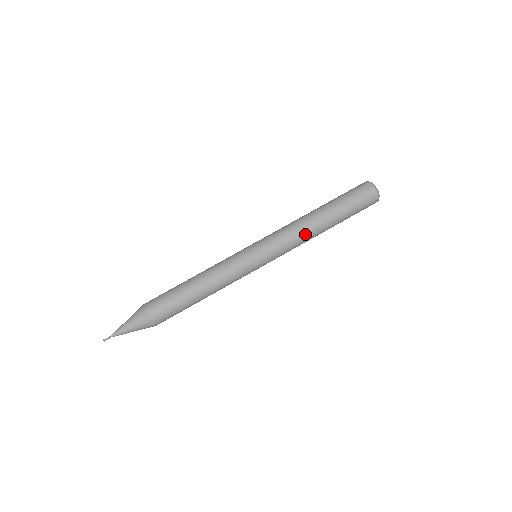
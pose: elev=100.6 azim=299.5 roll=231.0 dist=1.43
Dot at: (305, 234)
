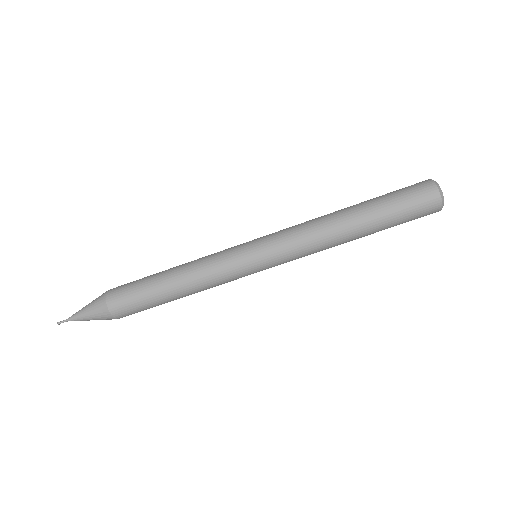
Dot at: (324, 239)
